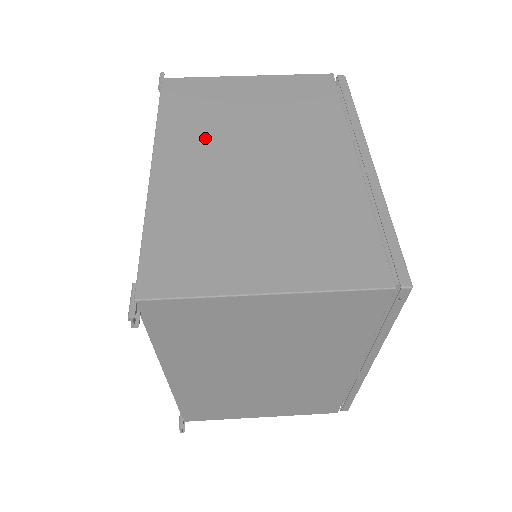
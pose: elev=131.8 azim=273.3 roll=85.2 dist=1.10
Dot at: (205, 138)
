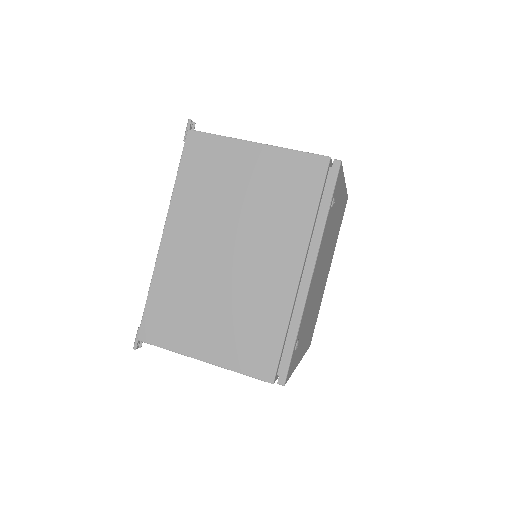
Dot at: (202, 217)
